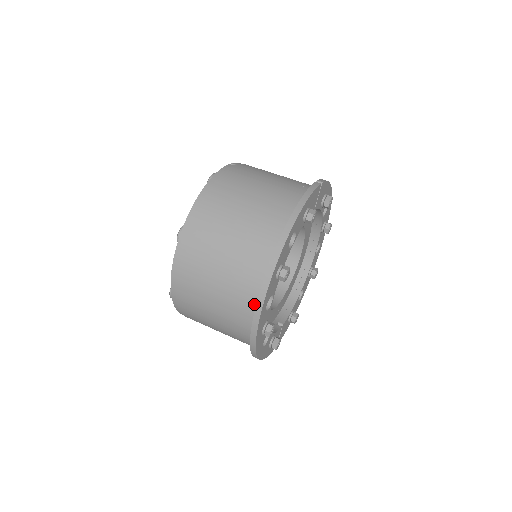
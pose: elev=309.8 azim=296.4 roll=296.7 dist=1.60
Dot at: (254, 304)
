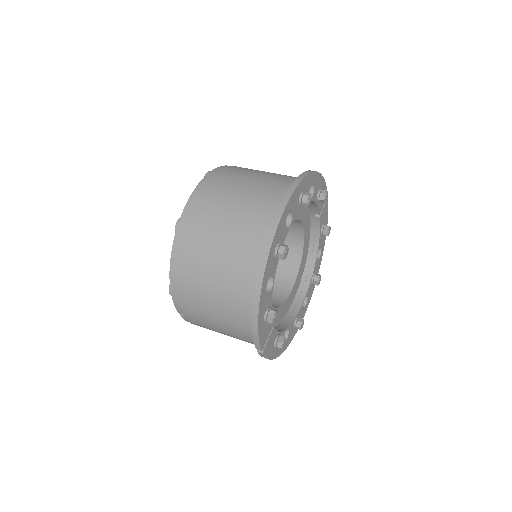
Dot at: (276, 210)
